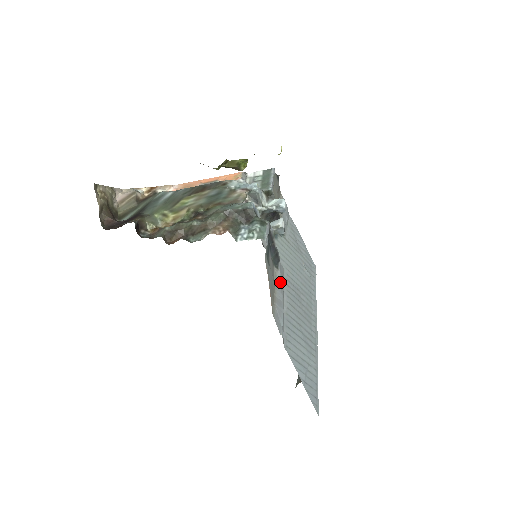
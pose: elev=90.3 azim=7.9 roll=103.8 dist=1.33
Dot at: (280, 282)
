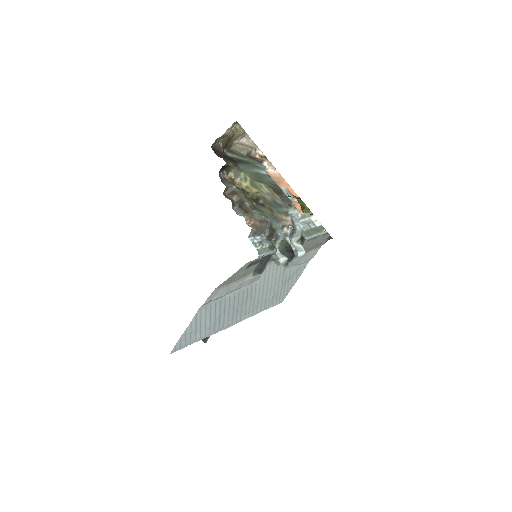
Dot at: (245, 282)
